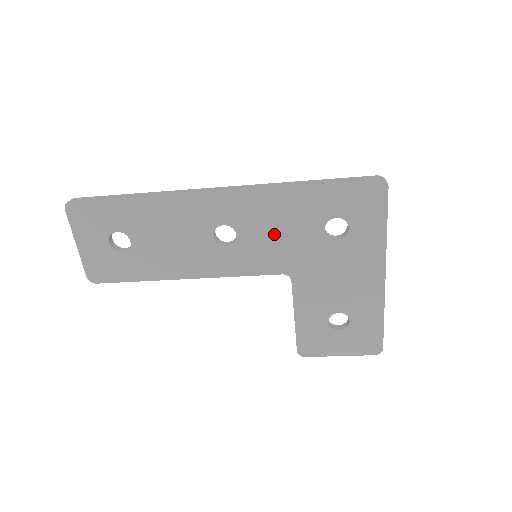
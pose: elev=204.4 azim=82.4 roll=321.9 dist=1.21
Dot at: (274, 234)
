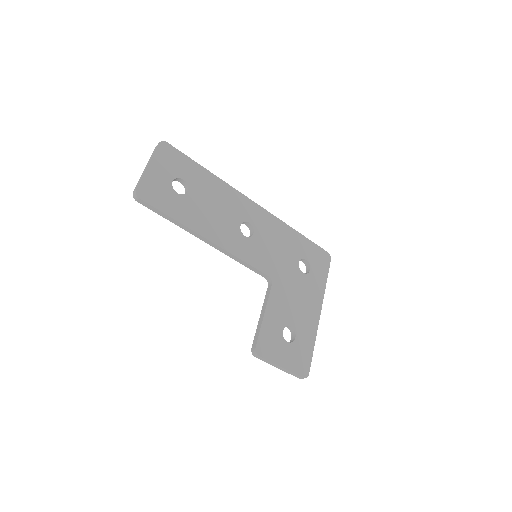
Dot at: (273, 247)
